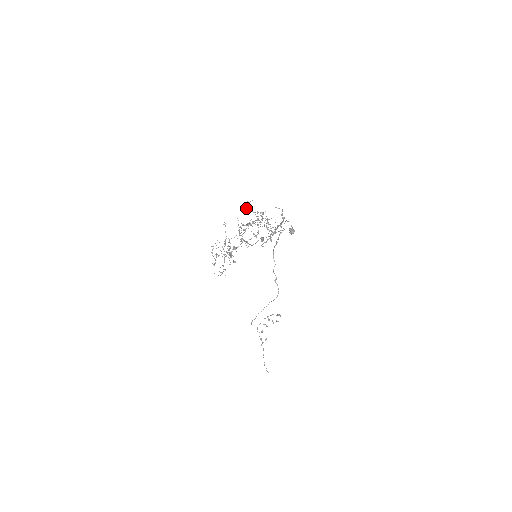
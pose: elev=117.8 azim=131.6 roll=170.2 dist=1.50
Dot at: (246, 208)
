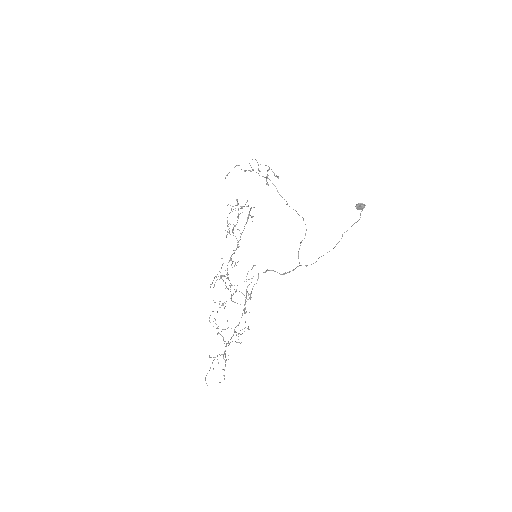
Dot at: occluded
